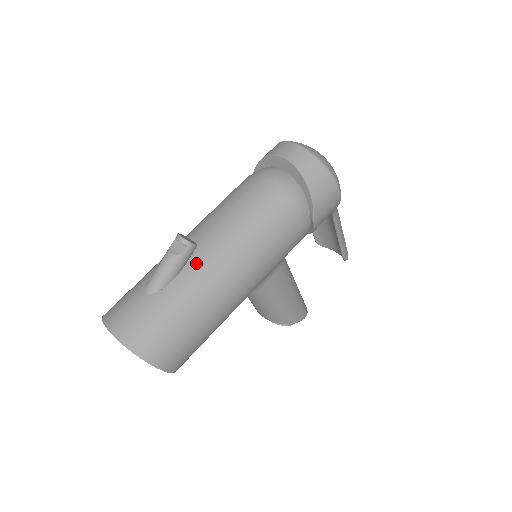
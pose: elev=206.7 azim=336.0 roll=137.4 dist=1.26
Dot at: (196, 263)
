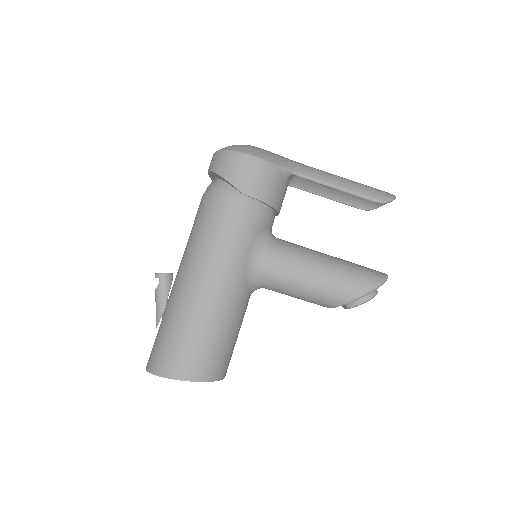
Dot at: (174, 286)
